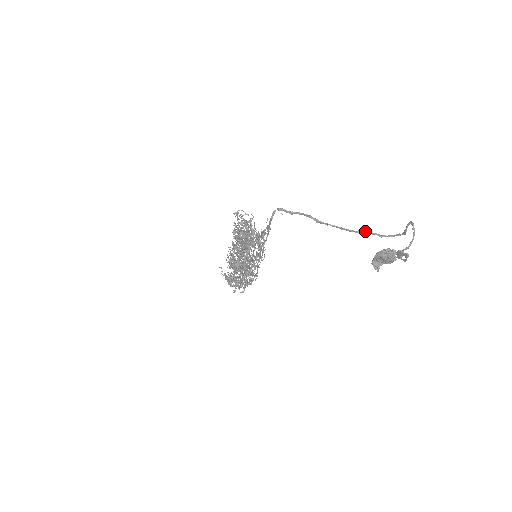
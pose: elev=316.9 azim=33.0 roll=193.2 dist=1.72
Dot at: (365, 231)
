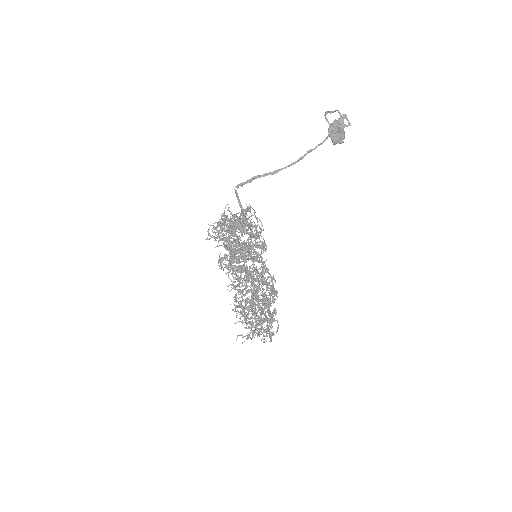
Dot at: (308, 152)
